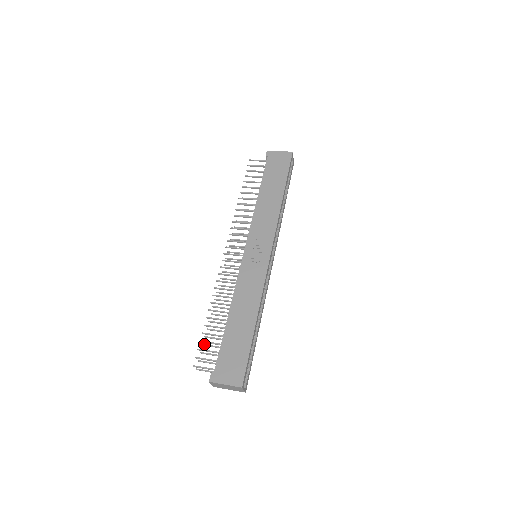
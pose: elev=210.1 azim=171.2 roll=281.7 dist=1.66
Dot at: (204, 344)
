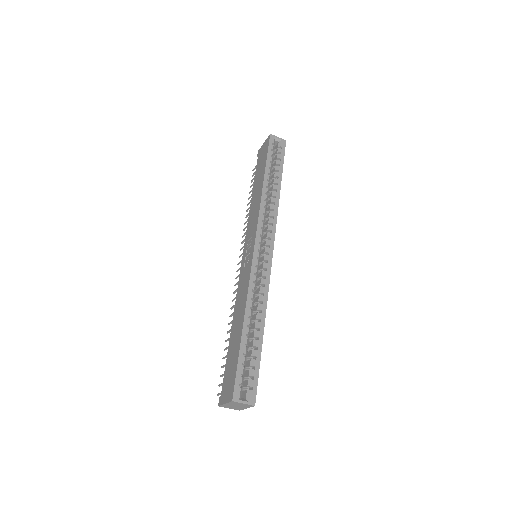
Dot at: occluded
